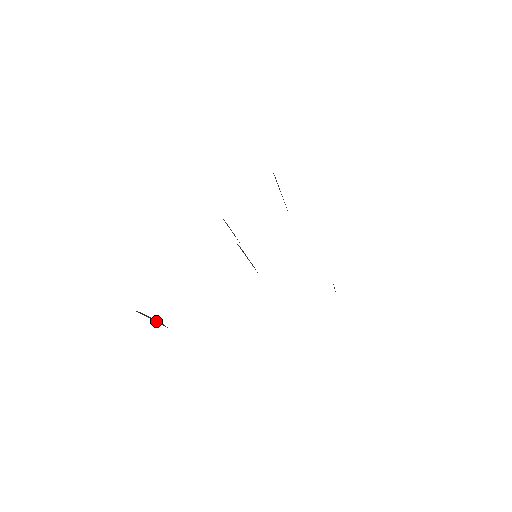
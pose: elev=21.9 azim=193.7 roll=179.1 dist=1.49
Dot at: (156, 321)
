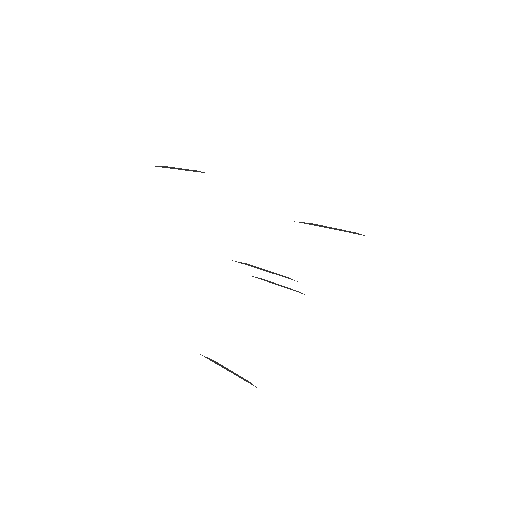
Dot at: (222, 366)
